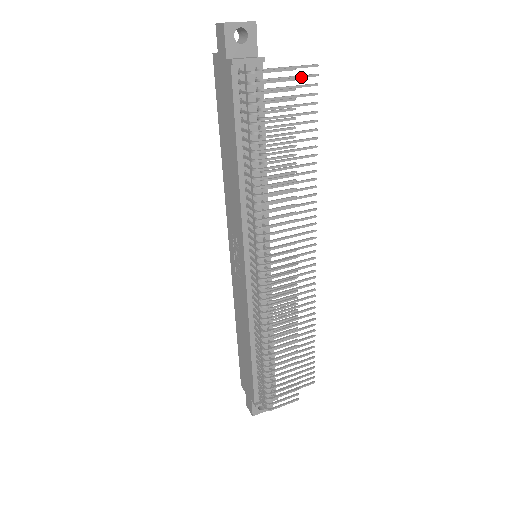
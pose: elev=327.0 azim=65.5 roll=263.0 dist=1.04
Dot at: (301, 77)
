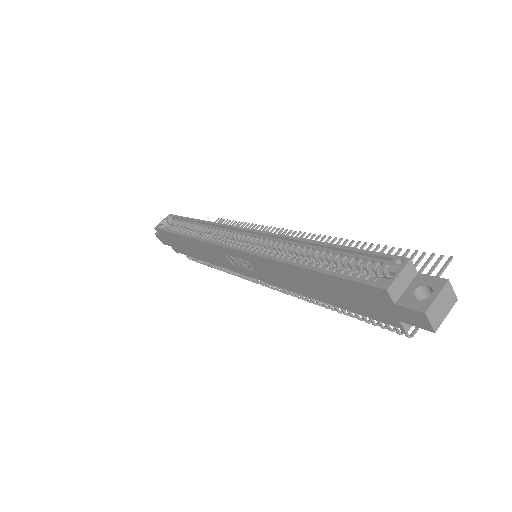
Dot at: (431, 271)
